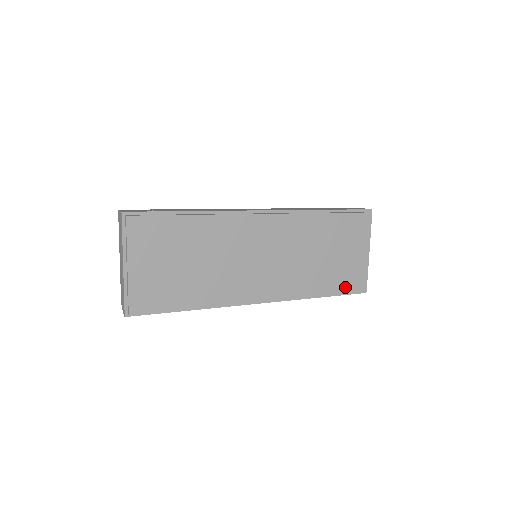
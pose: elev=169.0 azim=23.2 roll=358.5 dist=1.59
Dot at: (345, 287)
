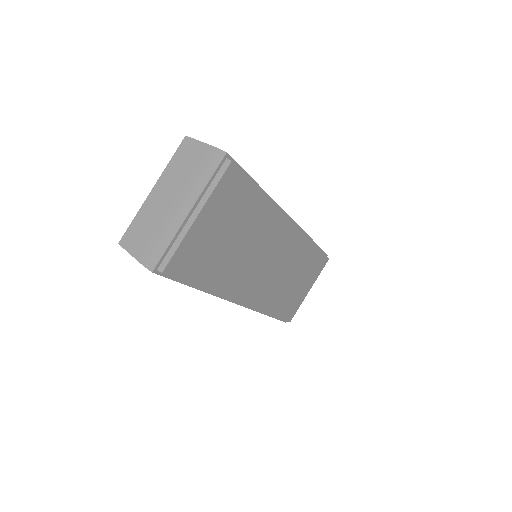
Dot at: (285, 313)
